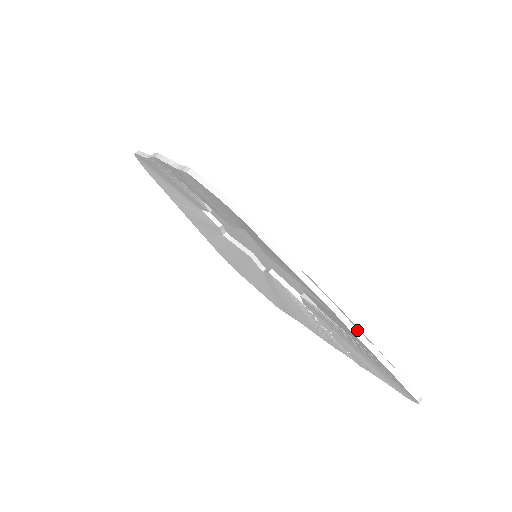
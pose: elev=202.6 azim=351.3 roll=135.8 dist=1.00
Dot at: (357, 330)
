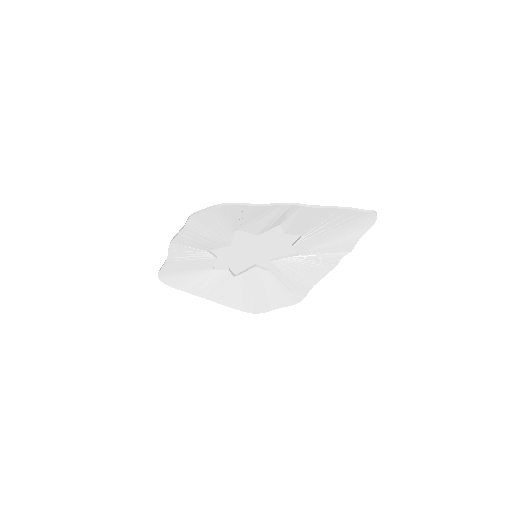
Dot at: (316, 206)
